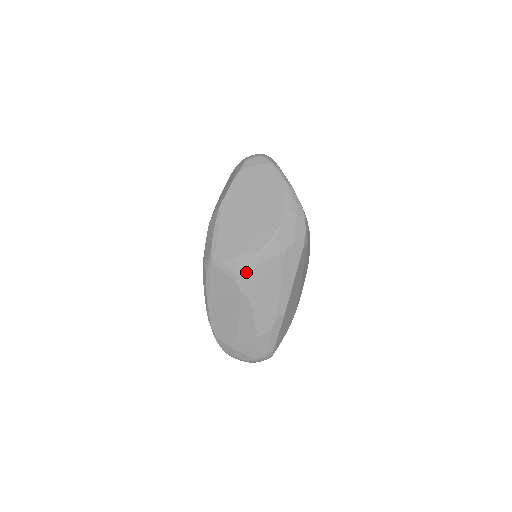
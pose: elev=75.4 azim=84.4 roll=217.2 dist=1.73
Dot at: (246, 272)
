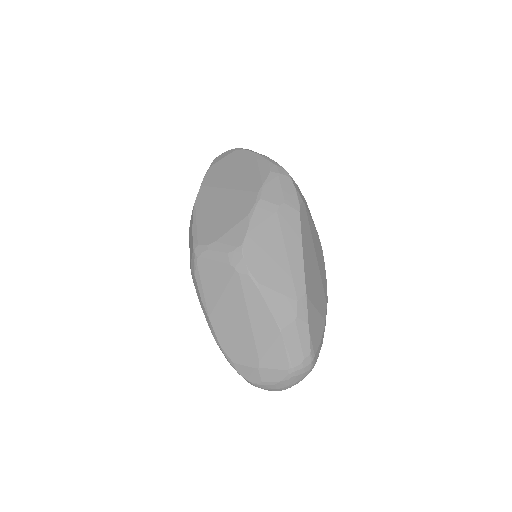
Dot at: (237, 246)
